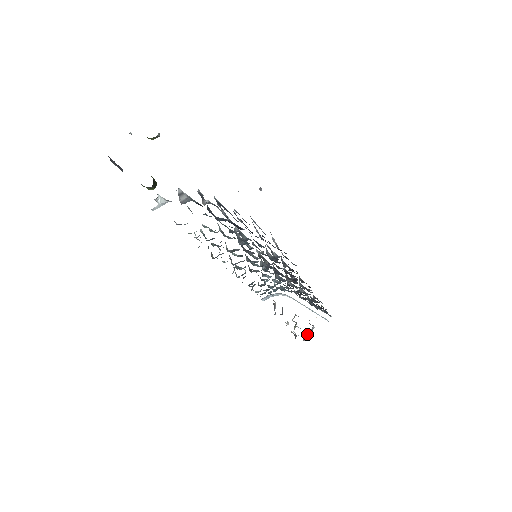
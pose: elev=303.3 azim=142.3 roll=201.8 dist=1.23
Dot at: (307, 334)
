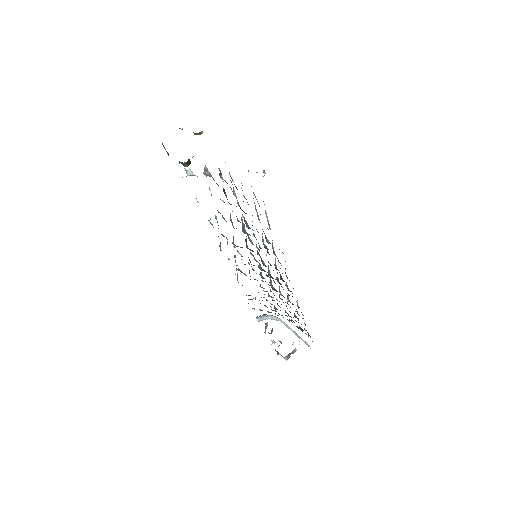
Dot at: (289, 354)
